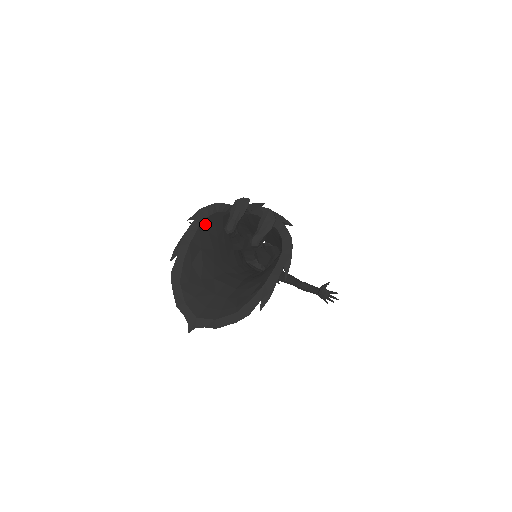
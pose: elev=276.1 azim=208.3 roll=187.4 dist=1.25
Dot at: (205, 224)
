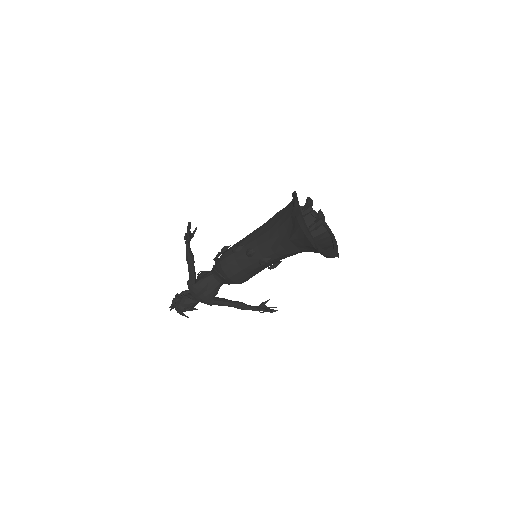
Dot at: occluded
